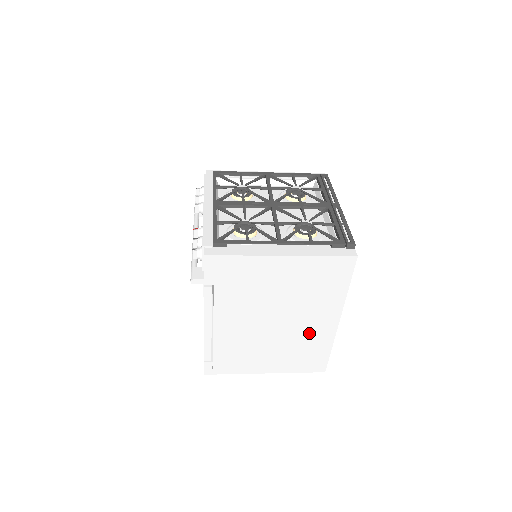
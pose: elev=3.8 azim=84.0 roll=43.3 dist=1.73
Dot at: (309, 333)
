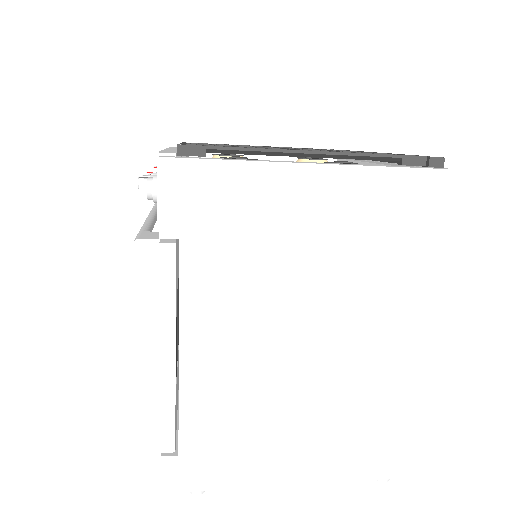
Dot at: (373, 371)
